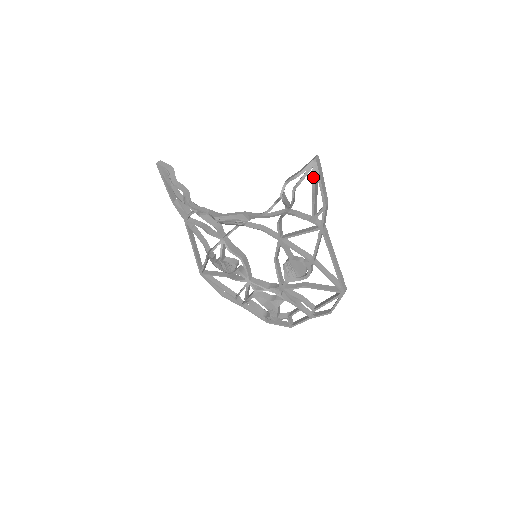
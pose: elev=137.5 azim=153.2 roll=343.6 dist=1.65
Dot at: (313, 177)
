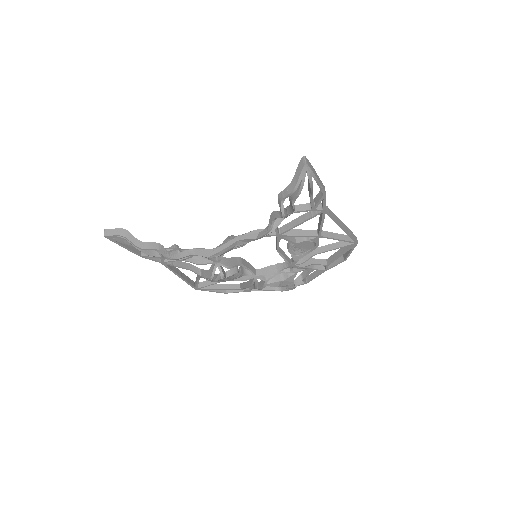
Dot at: (310, 181)
